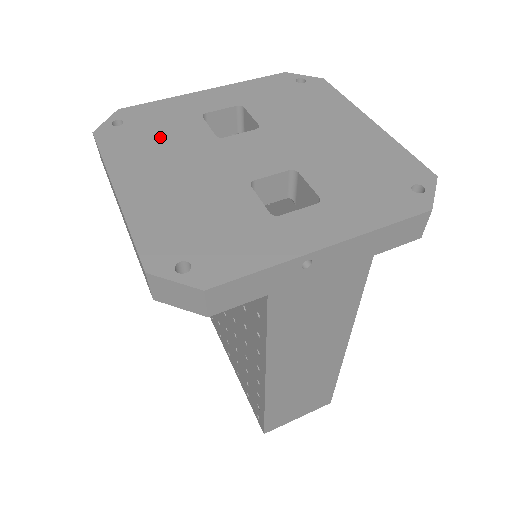
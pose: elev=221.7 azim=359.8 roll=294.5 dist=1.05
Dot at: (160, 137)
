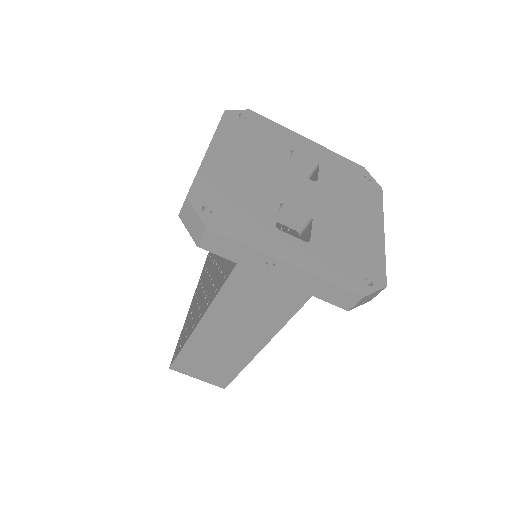
Dot at: (258, 142)
